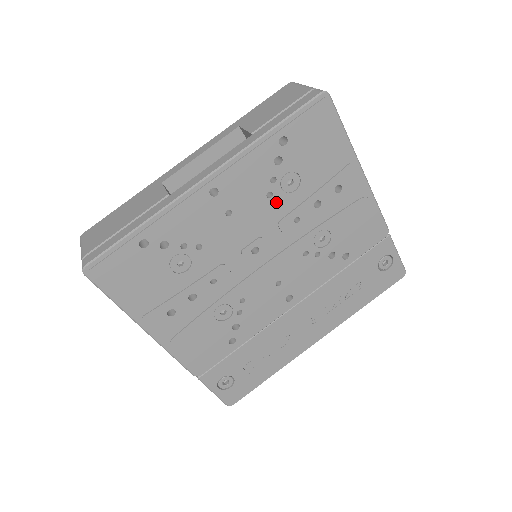
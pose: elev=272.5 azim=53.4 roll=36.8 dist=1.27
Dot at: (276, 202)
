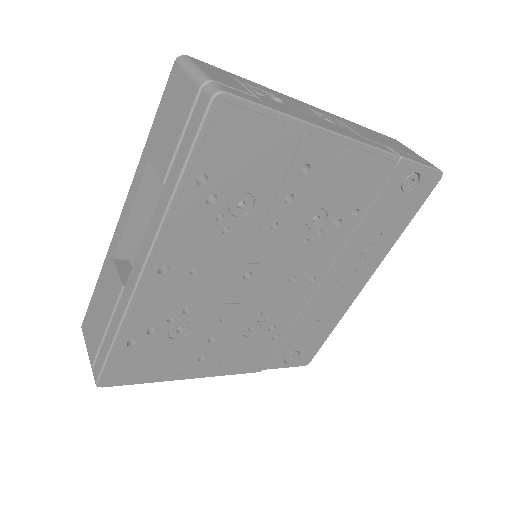
Dot at: (238, 230)
